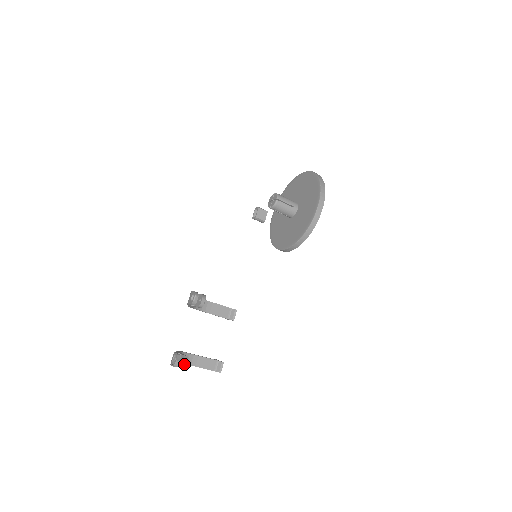
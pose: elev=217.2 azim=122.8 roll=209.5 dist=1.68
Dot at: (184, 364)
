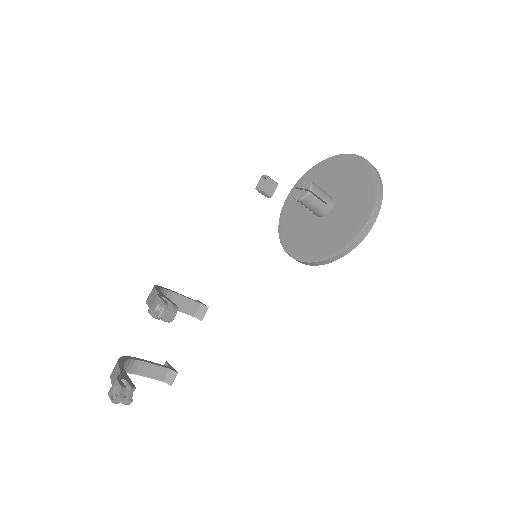
Dot at: (129, 401)
